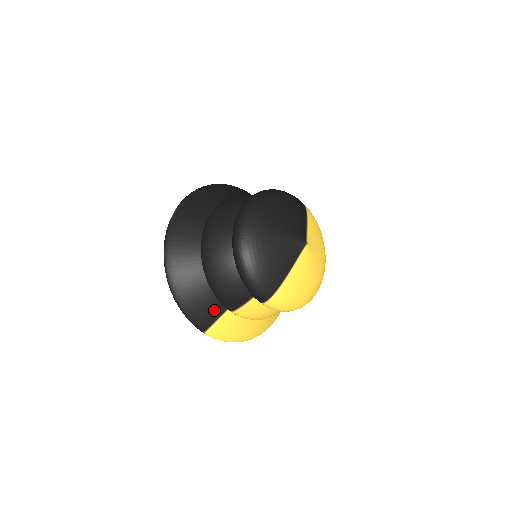
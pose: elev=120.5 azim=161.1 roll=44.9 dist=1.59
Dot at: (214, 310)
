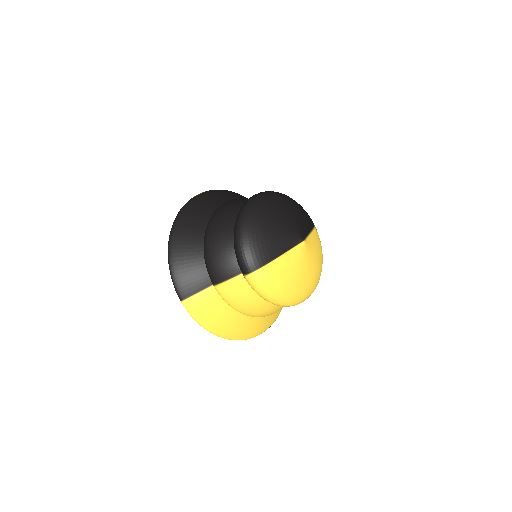
Dot at: (199, 281)
